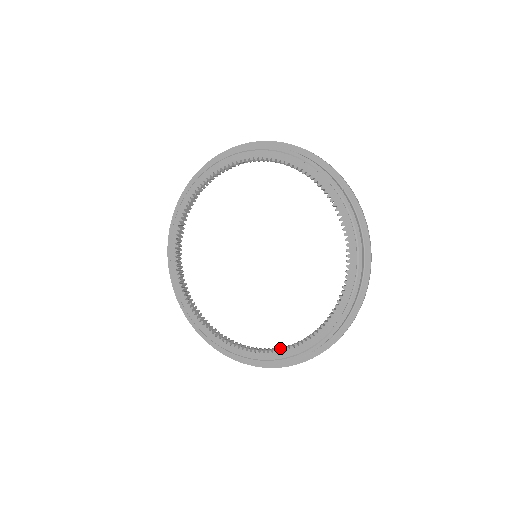
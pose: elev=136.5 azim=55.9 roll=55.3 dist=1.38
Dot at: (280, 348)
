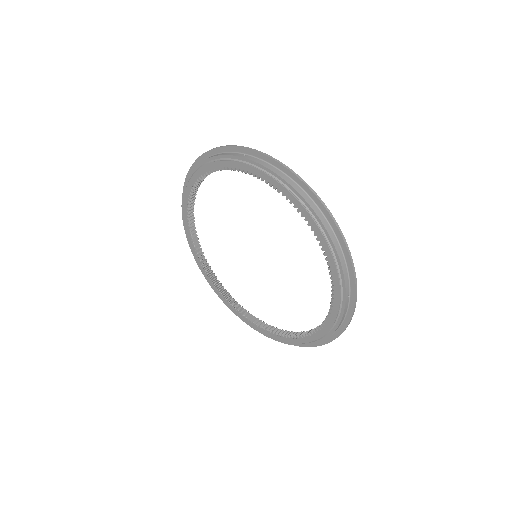
Dot at: (243, 312)
